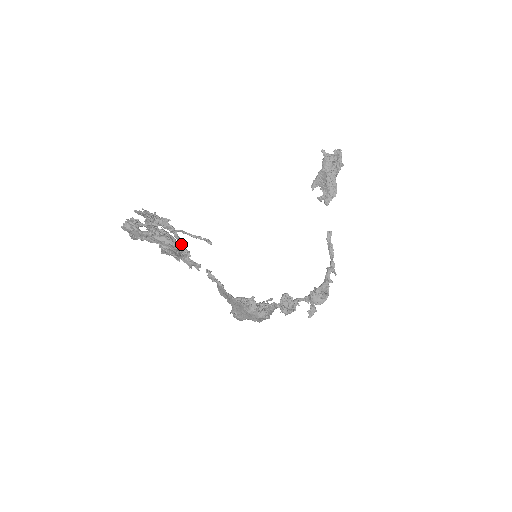
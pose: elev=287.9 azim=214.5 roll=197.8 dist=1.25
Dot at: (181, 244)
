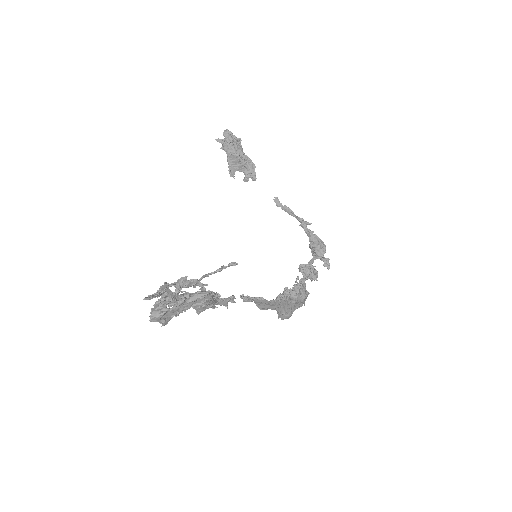
Dot at: occluded
